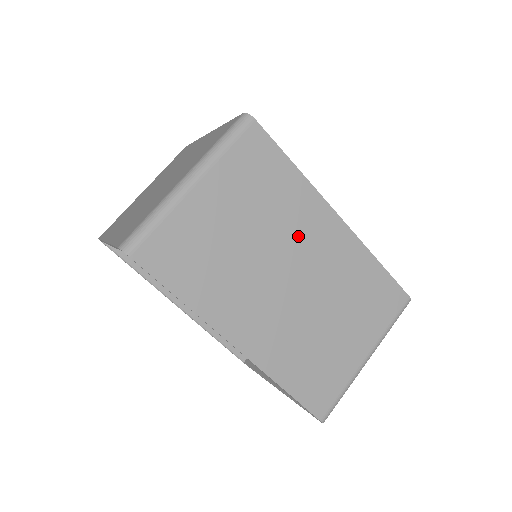
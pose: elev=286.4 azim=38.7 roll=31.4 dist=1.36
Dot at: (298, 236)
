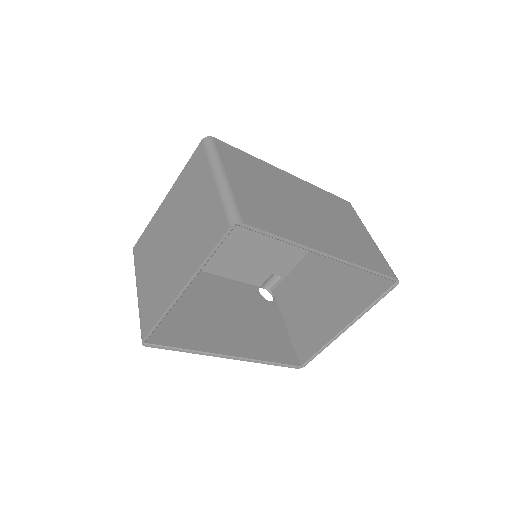
Dot at: (287, 188)
